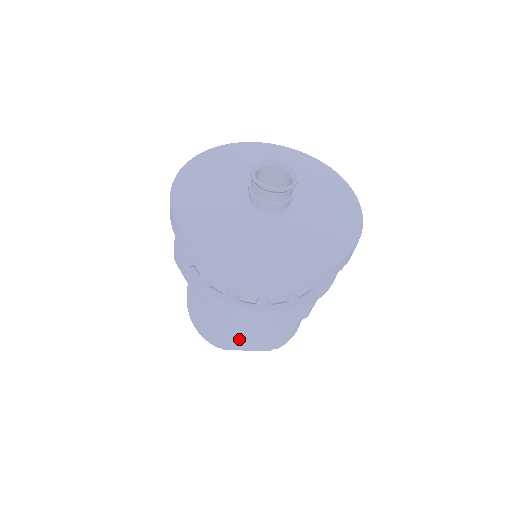
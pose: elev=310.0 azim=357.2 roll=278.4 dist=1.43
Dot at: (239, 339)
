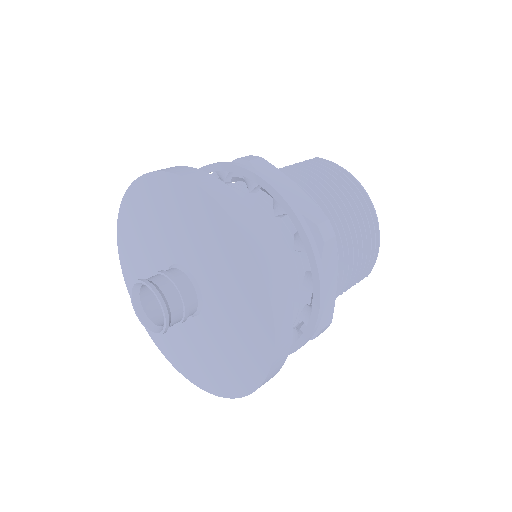
Dot at: occluded
